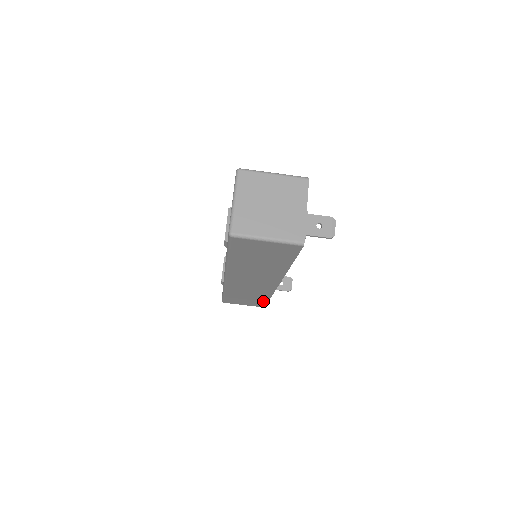
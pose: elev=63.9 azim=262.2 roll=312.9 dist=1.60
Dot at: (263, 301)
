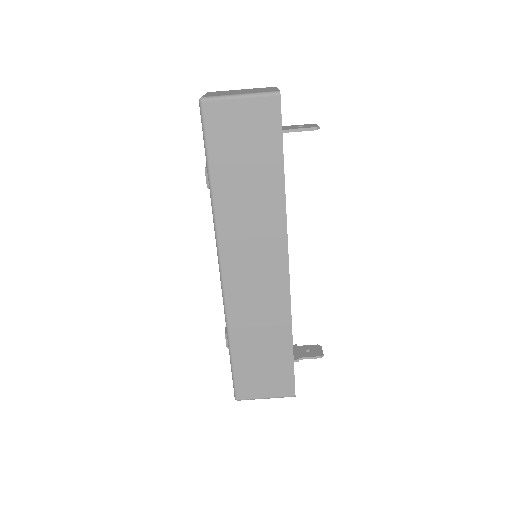
Dot at: (287, 362)
